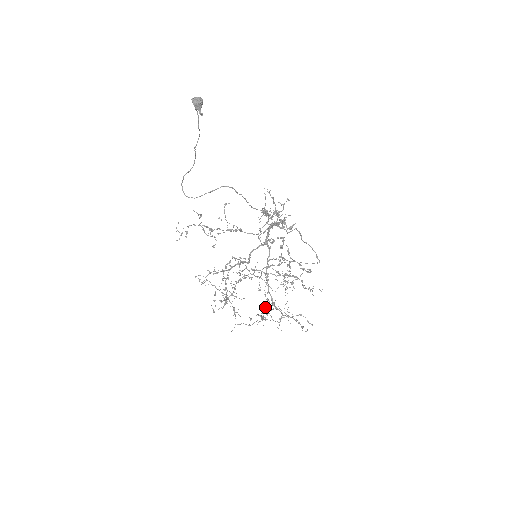
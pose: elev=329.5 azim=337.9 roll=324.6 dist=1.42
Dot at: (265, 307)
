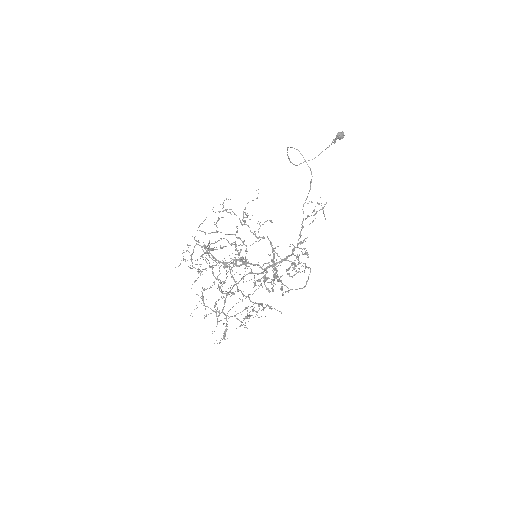
Dot at: occluded
